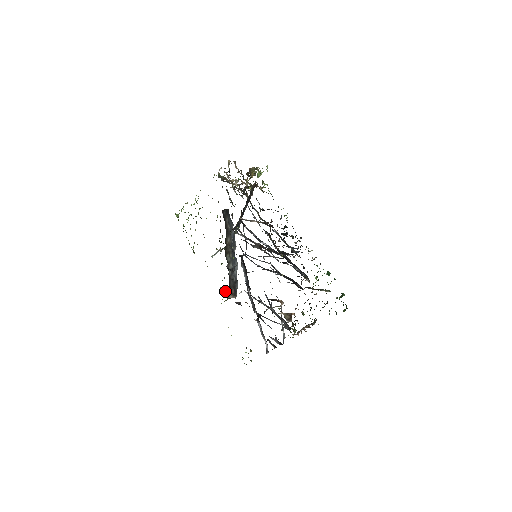
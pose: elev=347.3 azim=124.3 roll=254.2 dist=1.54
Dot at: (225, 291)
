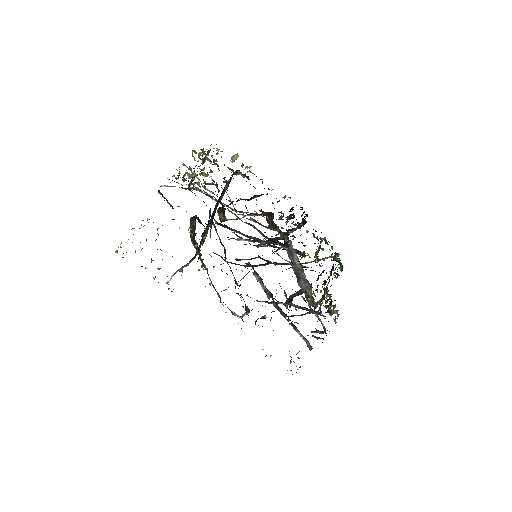
Dot at: (235, 313)
